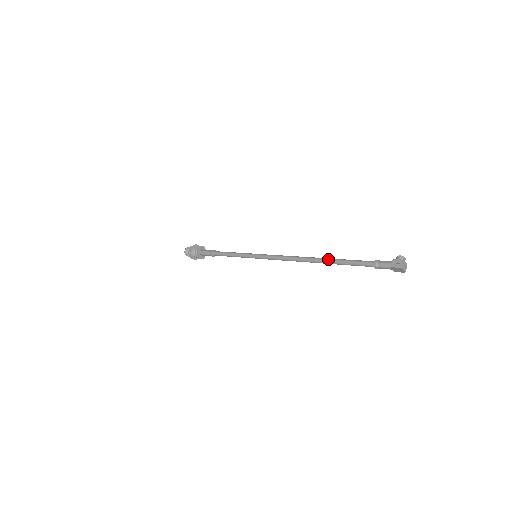
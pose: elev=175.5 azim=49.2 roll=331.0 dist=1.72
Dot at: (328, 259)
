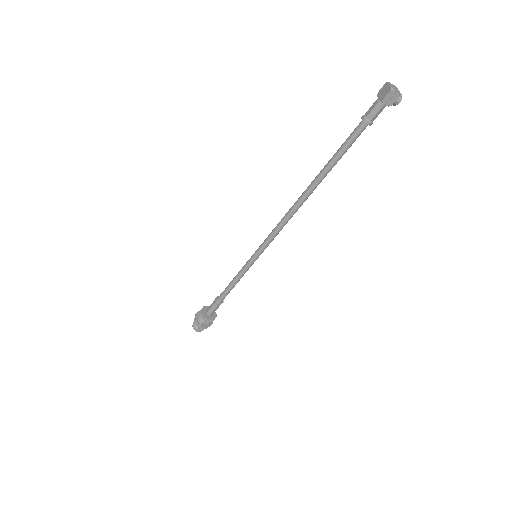
Dot at: occluded
